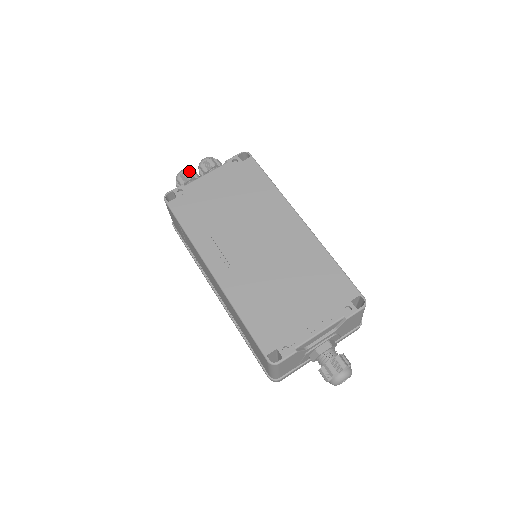
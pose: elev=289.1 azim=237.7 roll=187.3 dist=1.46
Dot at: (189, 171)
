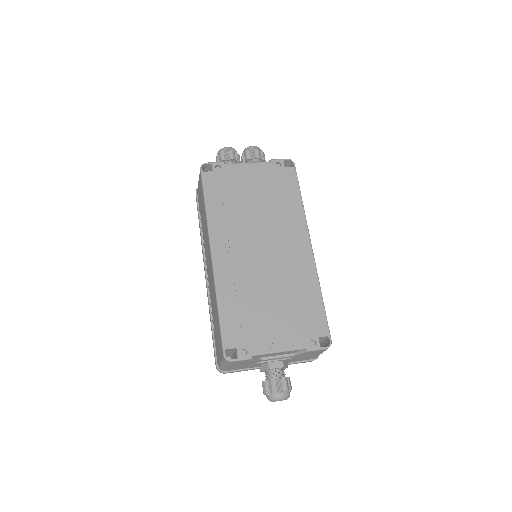
Dot at: (234, 151)
